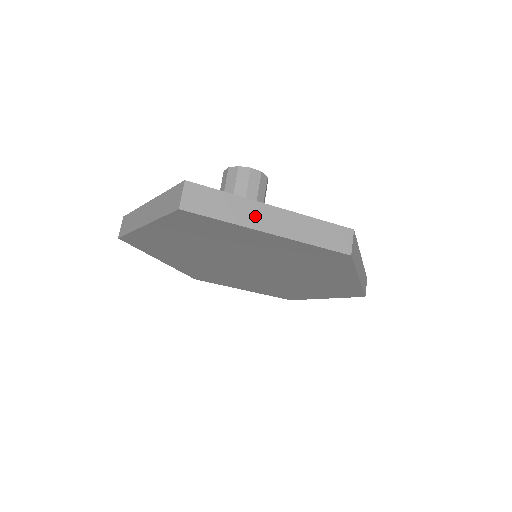
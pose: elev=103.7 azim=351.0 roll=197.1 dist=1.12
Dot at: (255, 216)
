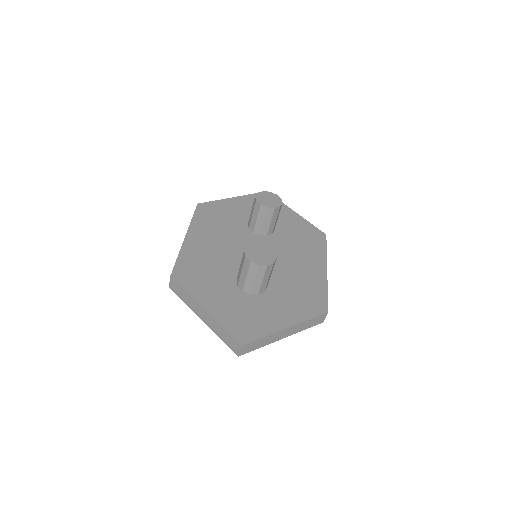
Dot at: (276, 337)
